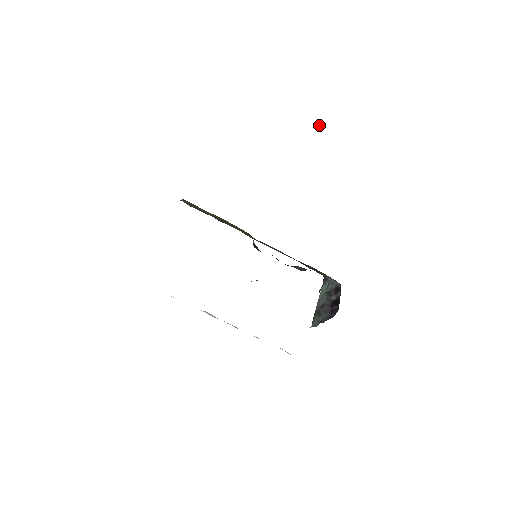
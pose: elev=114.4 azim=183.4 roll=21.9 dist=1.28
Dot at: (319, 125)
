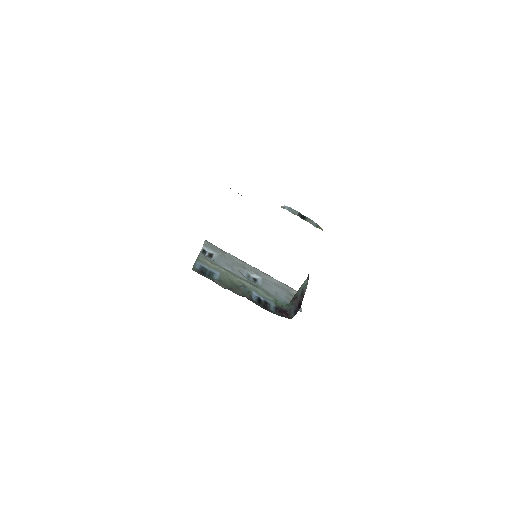
Dot at: occluded
